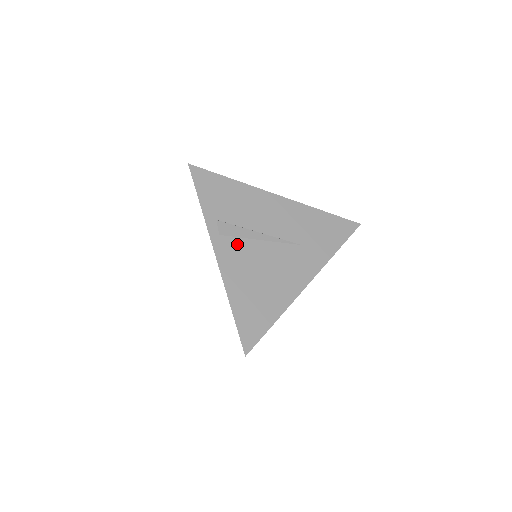
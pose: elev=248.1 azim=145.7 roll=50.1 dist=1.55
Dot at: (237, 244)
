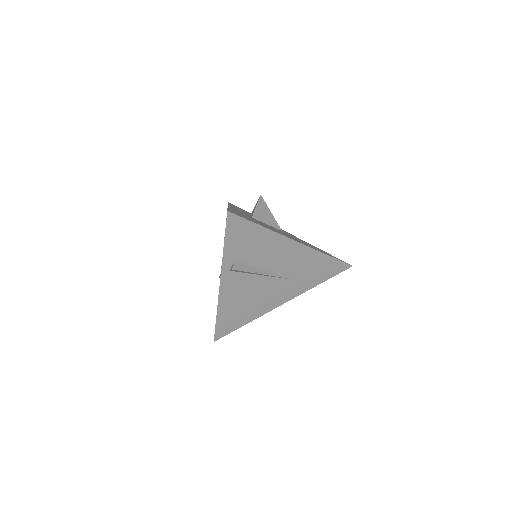
Dot at: (241, 278)
